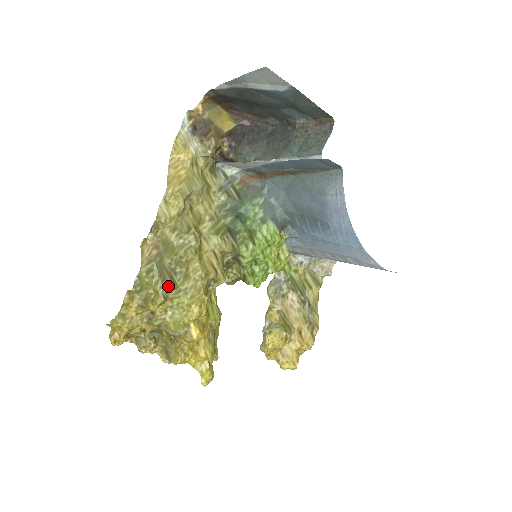
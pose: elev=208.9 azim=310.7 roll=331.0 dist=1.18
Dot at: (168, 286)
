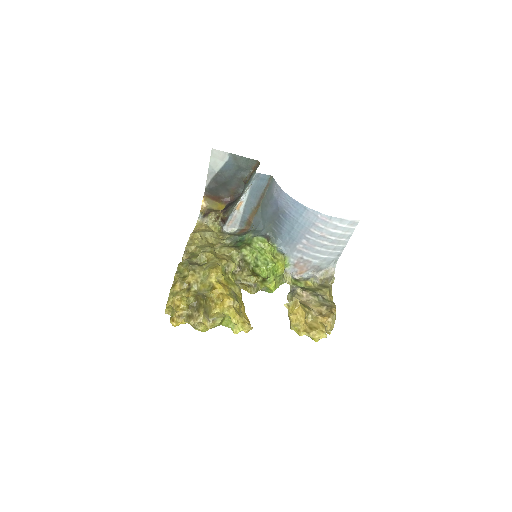
Dot at: (195, 266)
